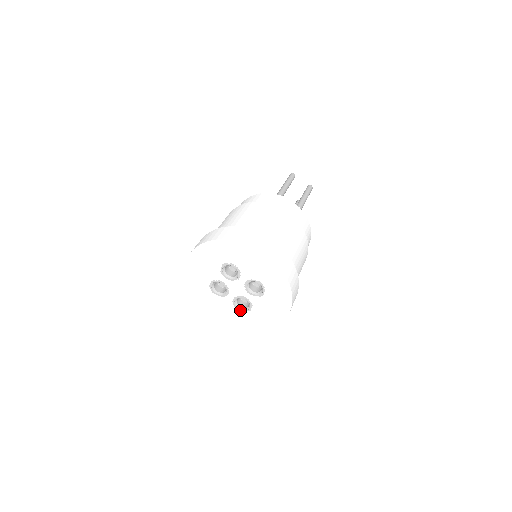
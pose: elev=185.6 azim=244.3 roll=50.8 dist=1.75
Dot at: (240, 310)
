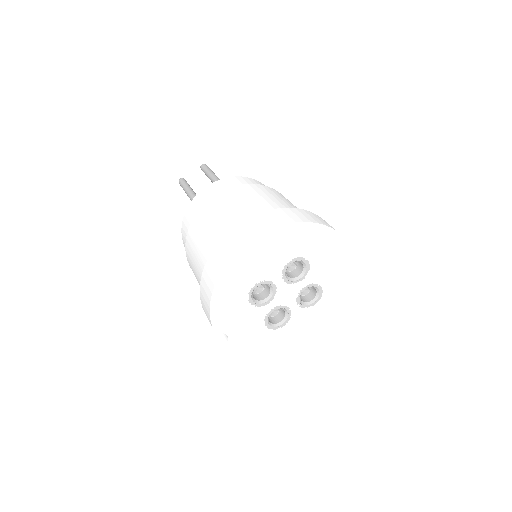
Dot at: (268, 327)
